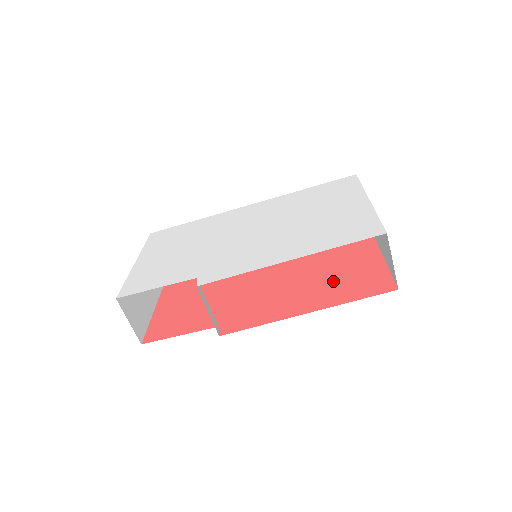
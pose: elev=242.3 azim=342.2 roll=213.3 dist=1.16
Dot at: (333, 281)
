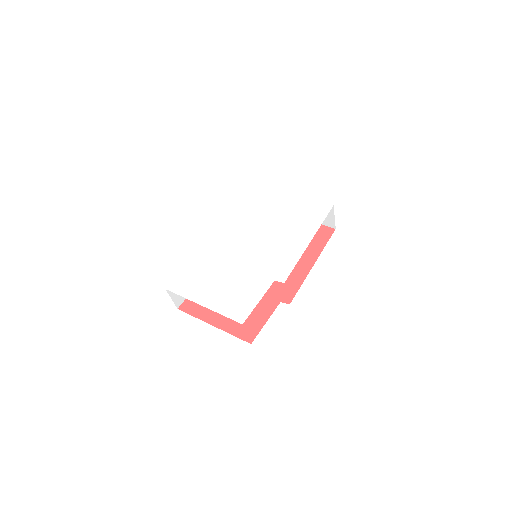
Dot at: occluded
